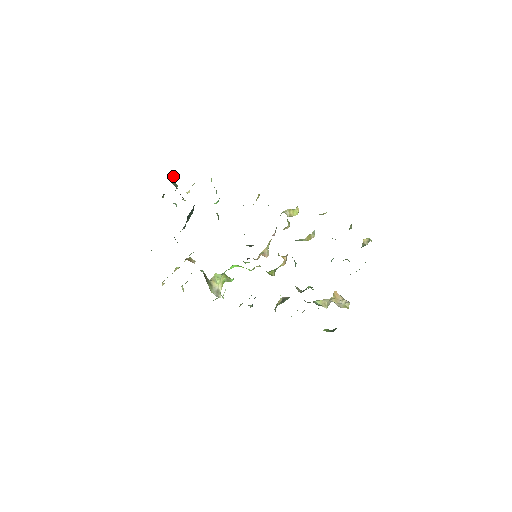
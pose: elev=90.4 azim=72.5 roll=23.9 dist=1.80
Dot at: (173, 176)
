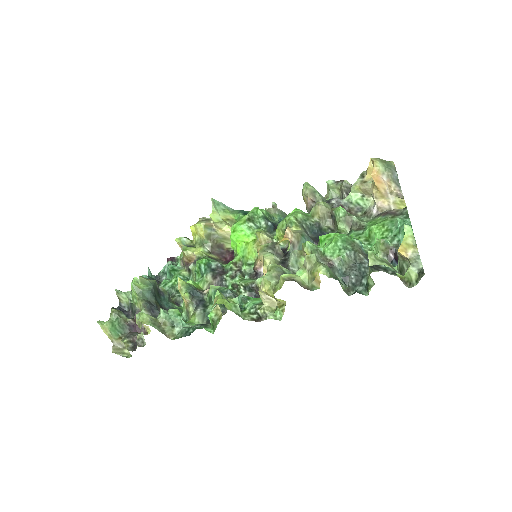
Dot at: (106, 326)
